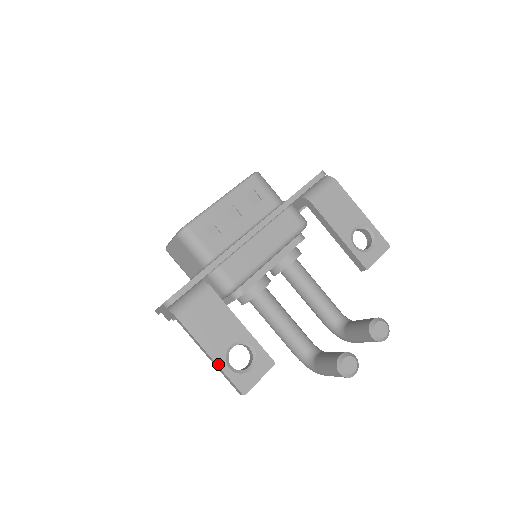
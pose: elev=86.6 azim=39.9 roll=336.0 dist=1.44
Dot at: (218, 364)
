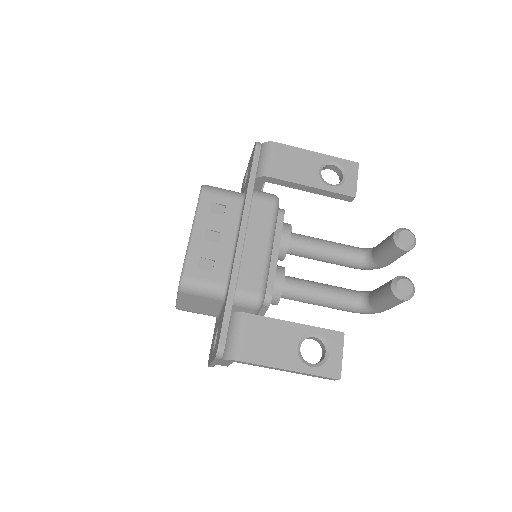
Dot at: (300, 371)
